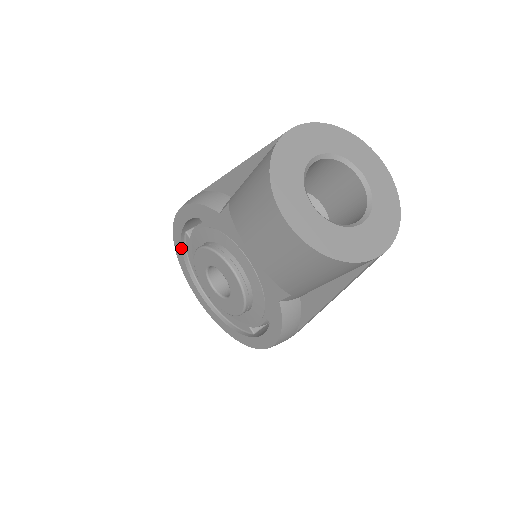
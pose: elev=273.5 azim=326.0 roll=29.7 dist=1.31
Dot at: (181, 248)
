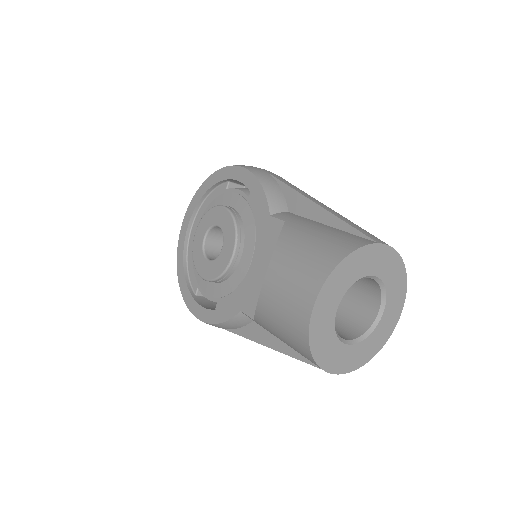
Dot at: (212, 185)
